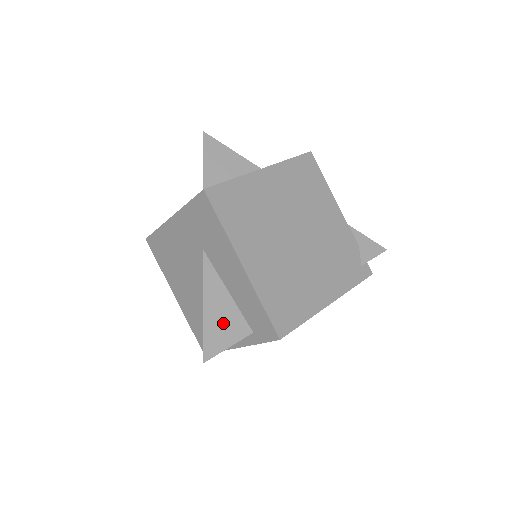
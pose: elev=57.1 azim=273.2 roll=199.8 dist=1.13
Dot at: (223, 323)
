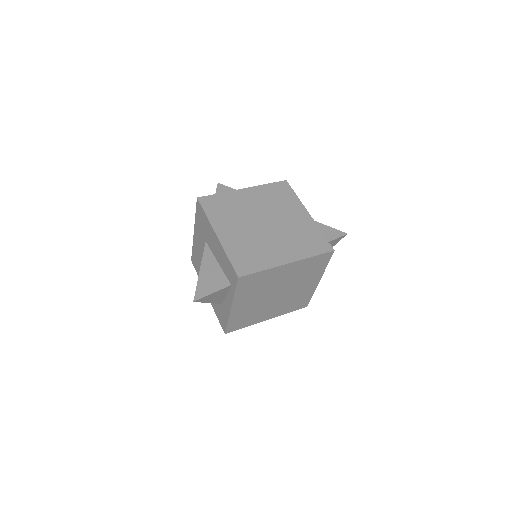
Dot at: (211, 280)
